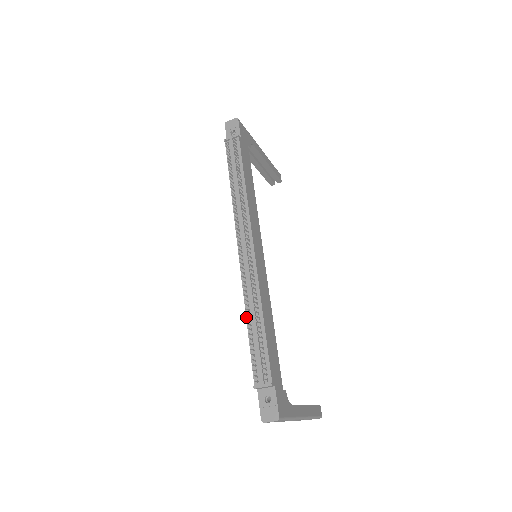
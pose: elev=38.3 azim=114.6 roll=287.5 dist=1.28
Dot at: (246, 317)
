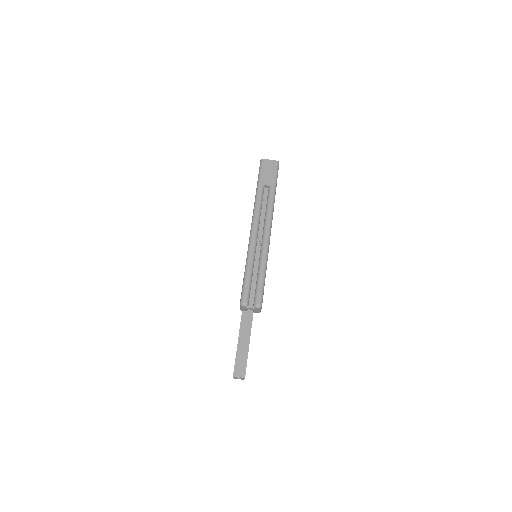
Dot at: occluded
